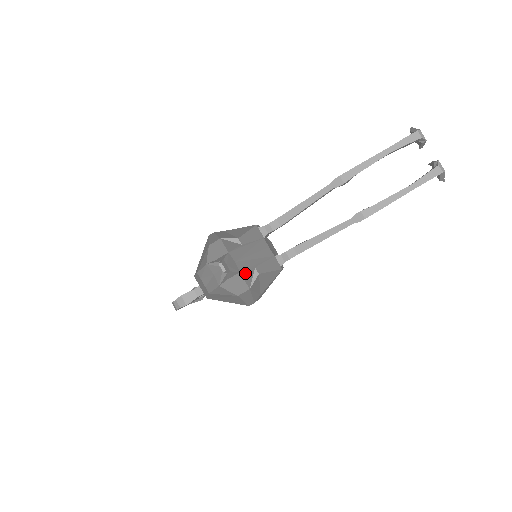
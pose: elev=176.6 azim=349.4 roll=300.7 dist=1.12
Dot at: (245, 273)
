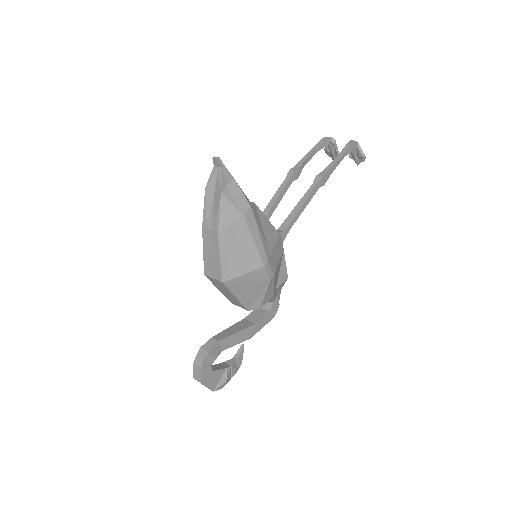
Dot at: (240, 189)
